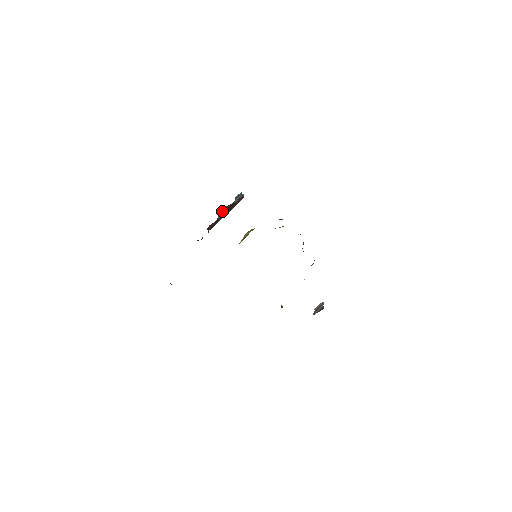
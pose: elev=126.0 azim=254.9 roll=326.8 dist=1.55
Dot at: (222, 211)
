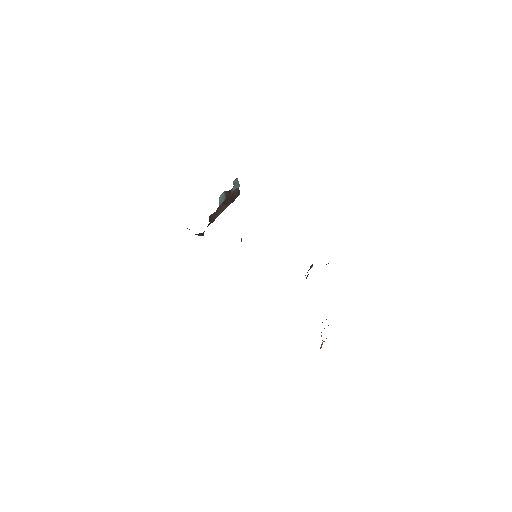
Dot at: (222, 197)
